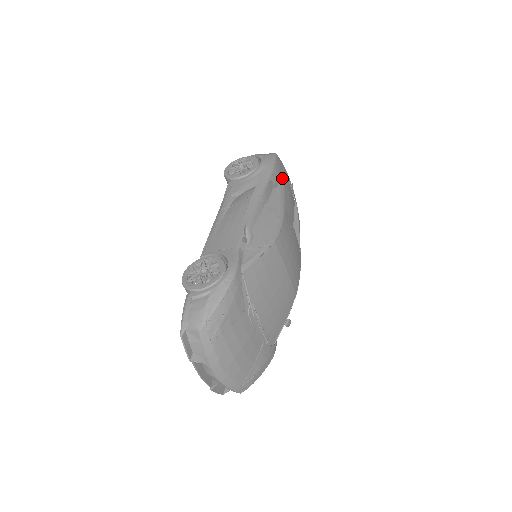
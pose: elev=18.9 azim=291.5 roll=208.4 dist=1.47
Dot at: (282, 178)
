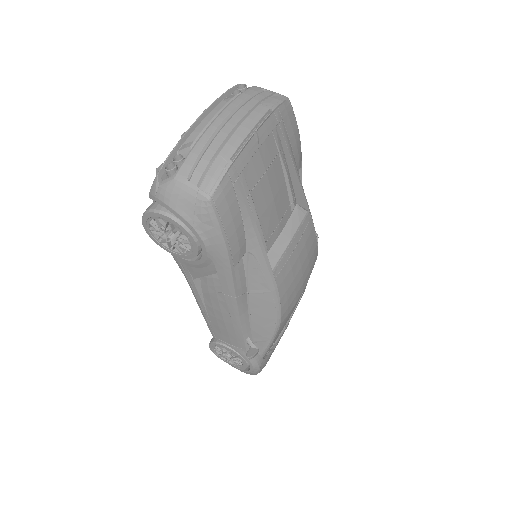
Dot at: (244, 218)
